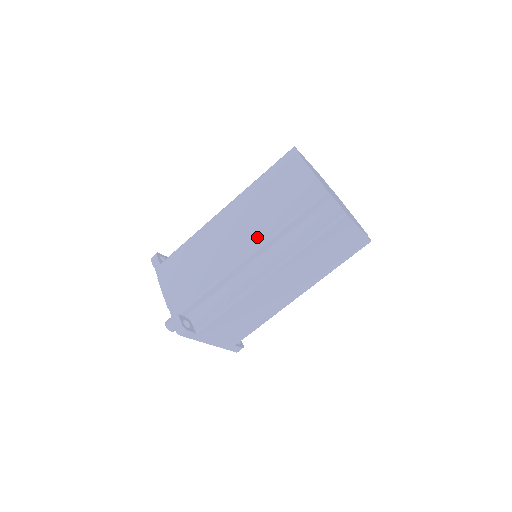
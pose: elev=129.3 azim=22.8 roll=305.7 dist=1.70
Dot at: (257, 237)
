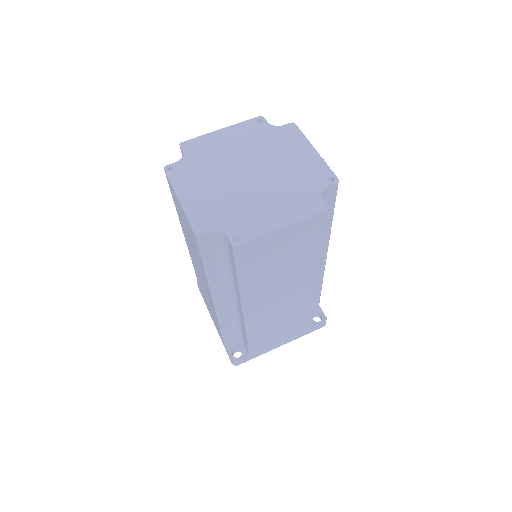
Dot at: (206, 284)
